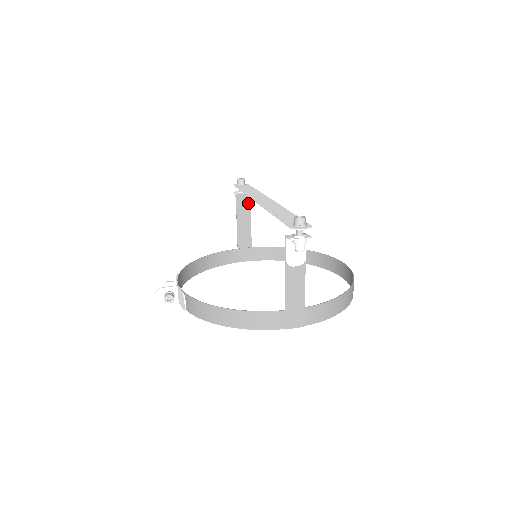
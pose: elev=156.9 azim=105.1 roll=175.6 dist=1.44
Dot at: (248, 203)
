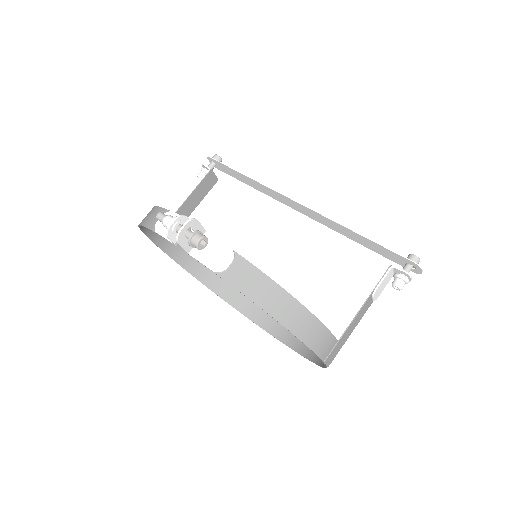
Dot at: (210, 187)
